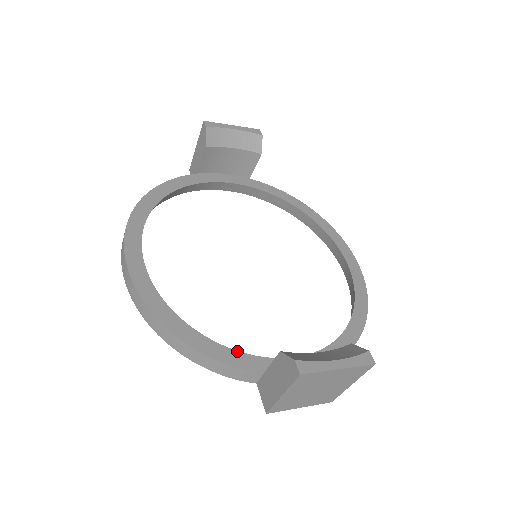
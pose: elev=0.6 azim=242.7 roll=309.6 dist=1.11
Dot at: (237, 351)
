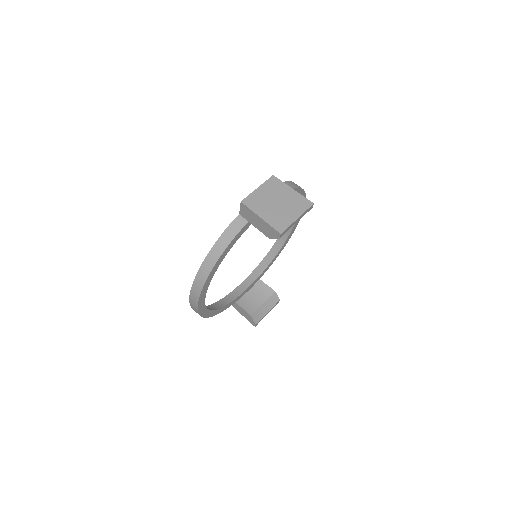
Dot at: (230, 303)
